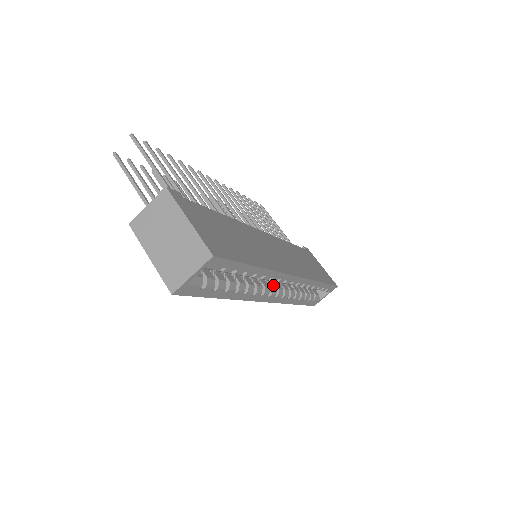
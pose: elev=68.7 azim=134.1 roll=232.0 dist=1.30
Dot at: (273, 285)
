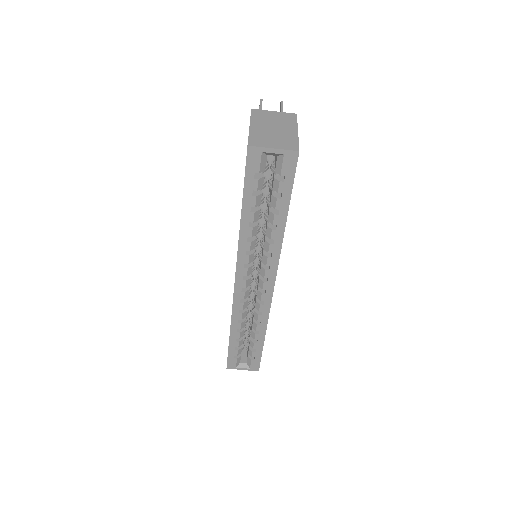
Dot at: (251, 280)
